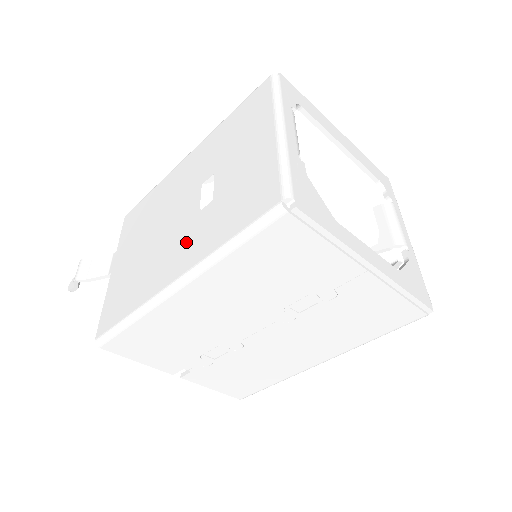
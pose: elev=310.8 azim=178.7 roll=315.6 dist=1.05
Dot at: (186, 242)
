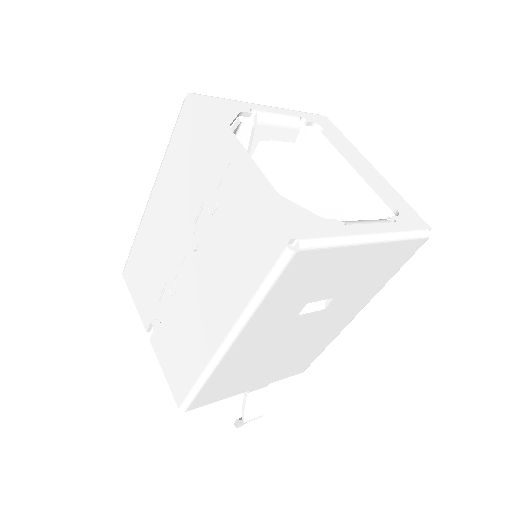
Dot at: occluded
